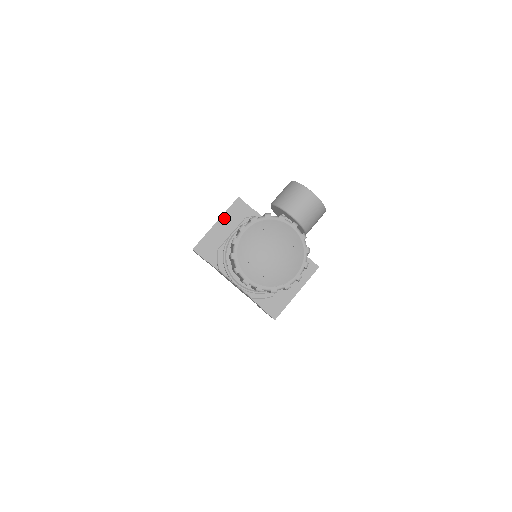
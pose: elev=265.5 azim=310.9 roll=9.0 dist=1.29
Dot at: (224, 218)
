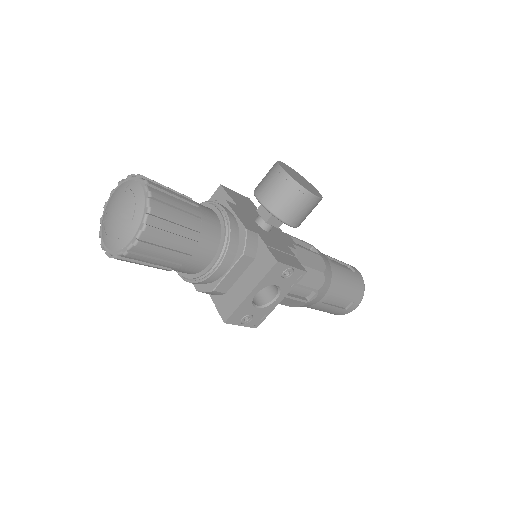
Dot at: occluded
